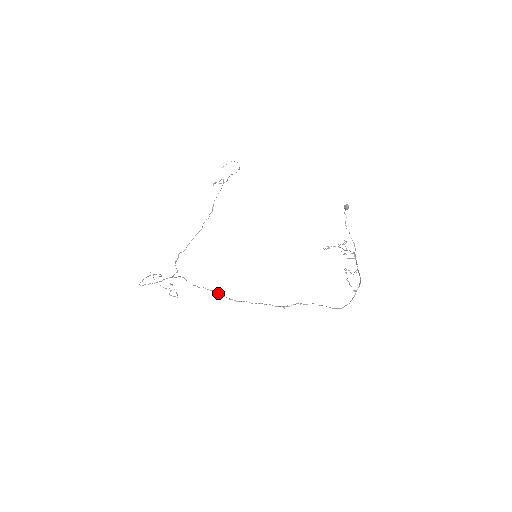
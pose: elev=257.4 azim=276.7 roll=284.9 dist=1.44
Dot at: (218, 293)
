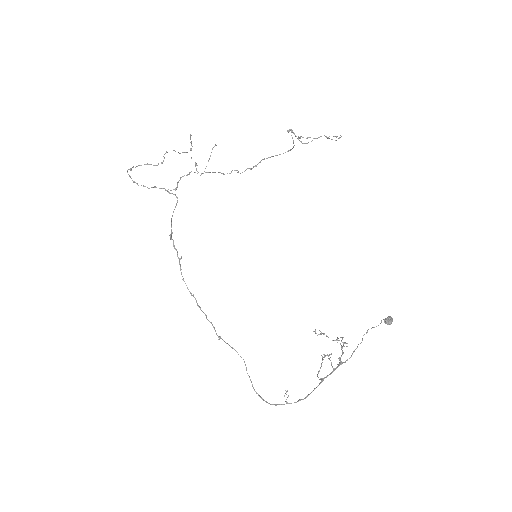
Dot at: (179, 262)
